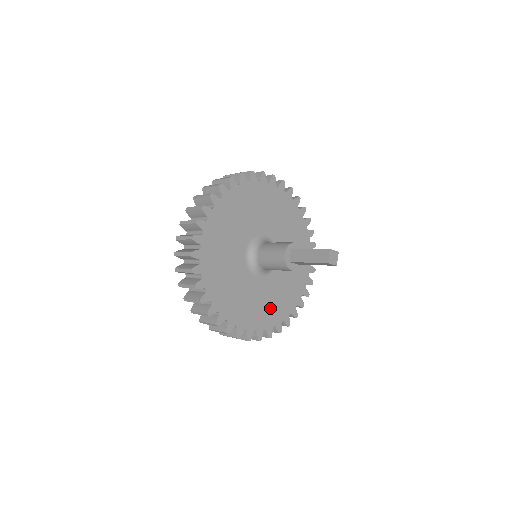
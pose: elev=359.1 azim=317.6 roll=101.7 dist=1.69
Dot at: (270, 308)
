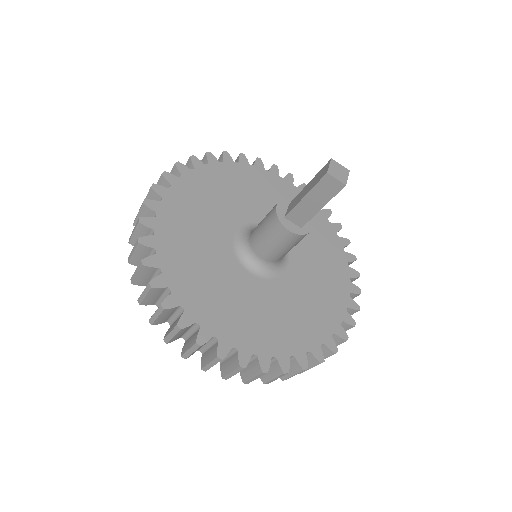
Dot at: (269, 326)
